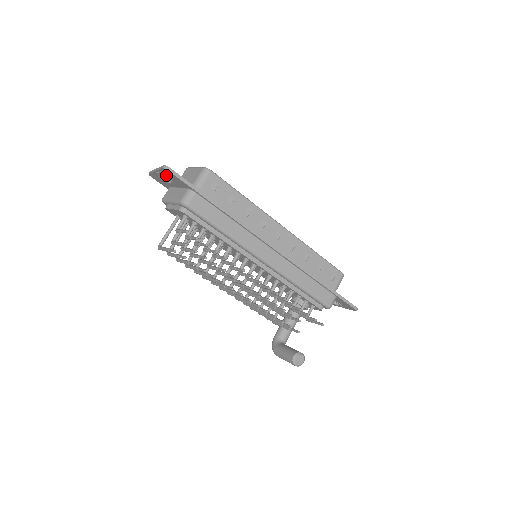
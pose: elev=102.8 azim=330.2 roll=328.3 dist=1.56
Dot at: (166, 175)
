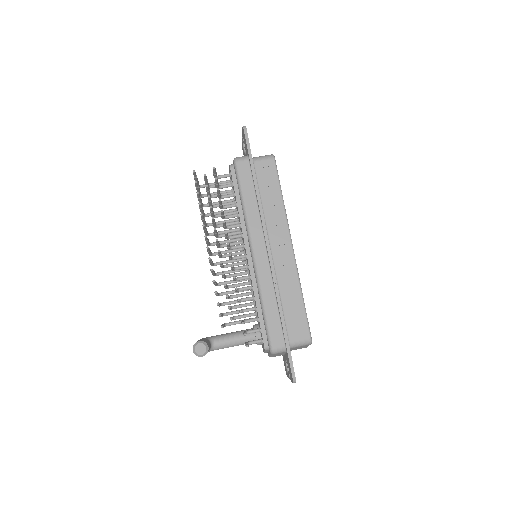
Dot at: occluded
